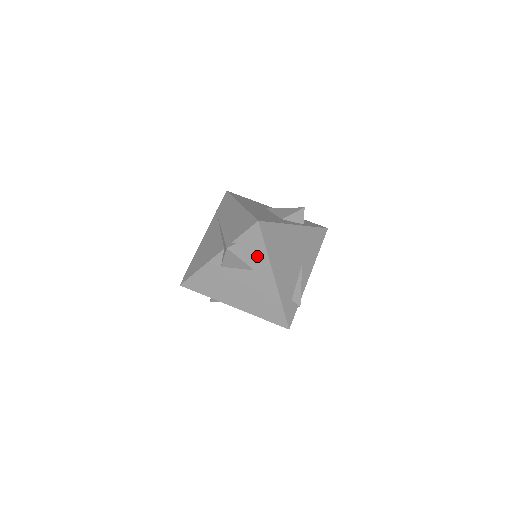
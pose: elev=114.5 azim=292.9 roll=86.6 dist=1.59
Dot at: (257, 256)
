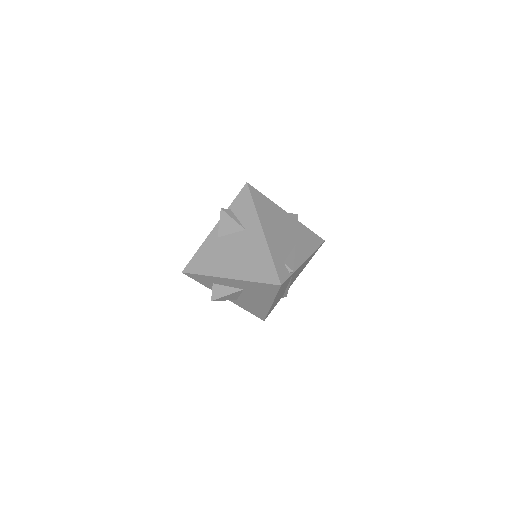
Dot at: (247, 215)
